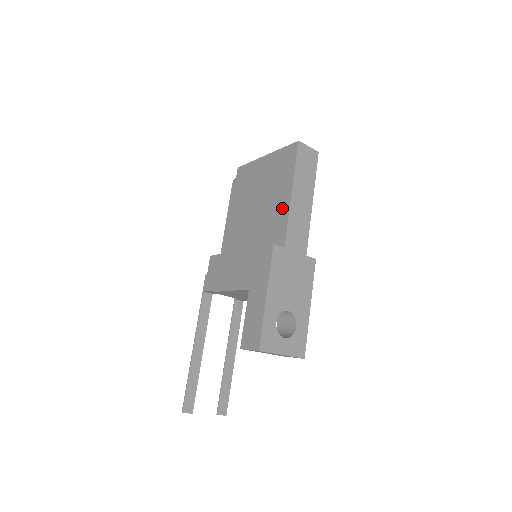
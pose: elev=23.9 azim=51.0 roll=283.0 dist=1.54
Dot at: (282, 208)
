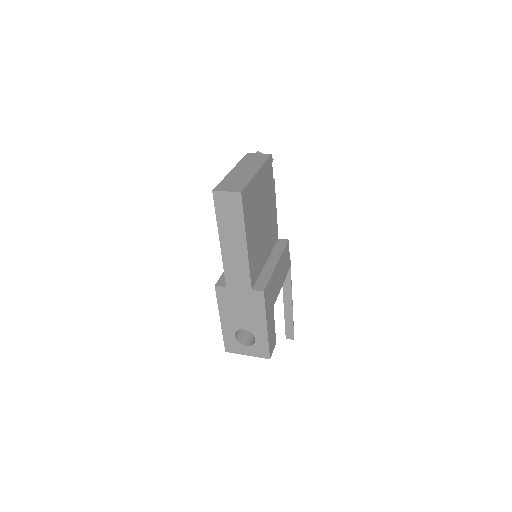
Dot at: occluded
